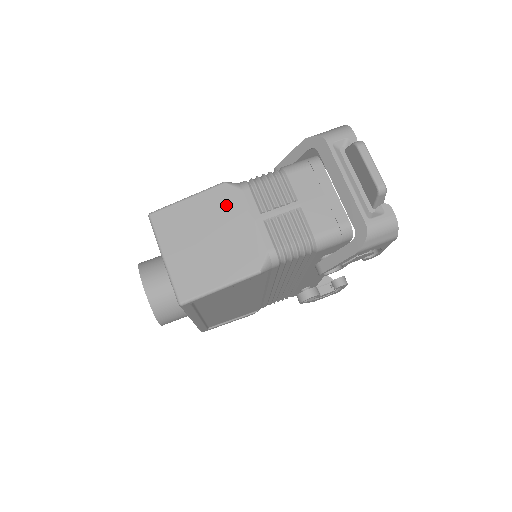
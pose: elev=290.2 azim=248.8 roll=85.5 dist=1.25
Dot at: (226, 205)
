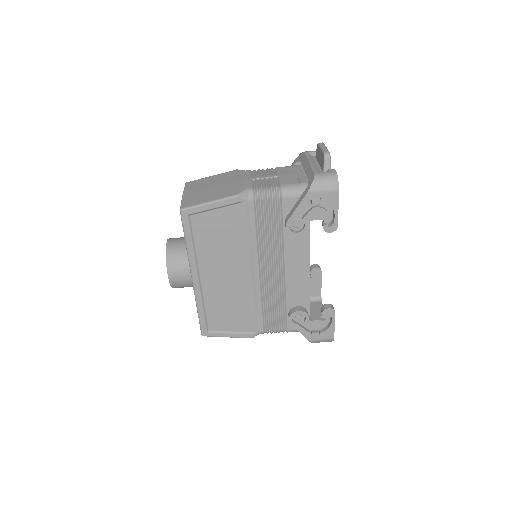
Dot at: (232, 176)
